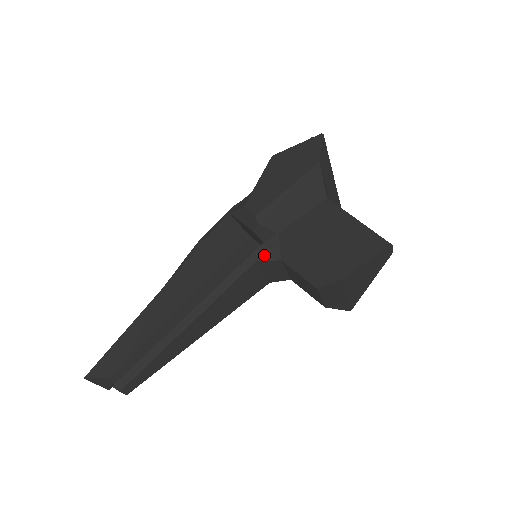
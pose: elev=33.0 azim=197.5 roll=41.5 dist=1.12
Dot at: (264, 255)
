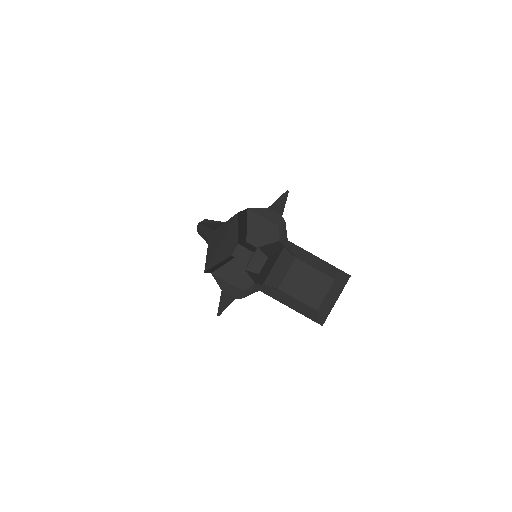
Dot at: (285, 247)
